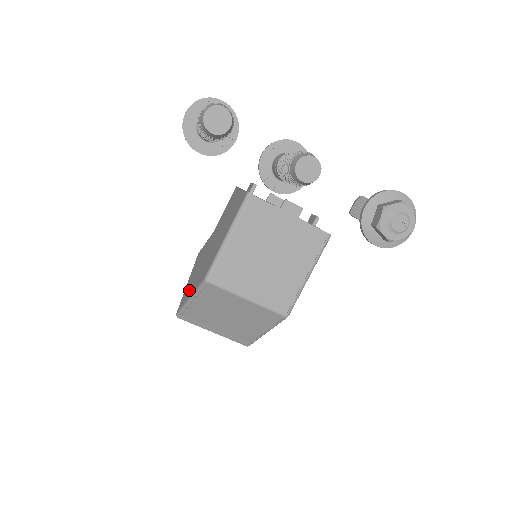
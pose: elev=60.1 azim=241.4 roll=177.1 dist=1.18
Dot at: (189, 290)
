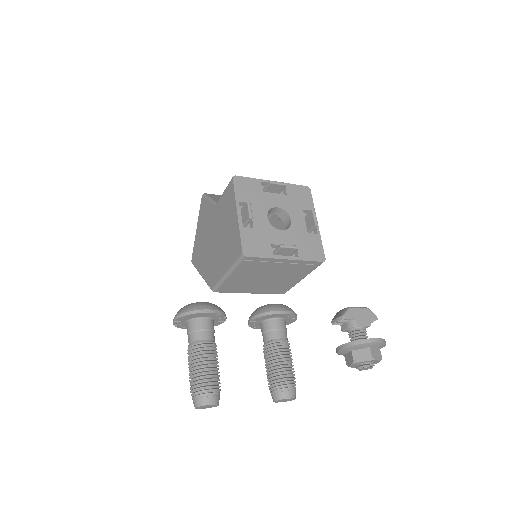
Dot at: (199, 258)
